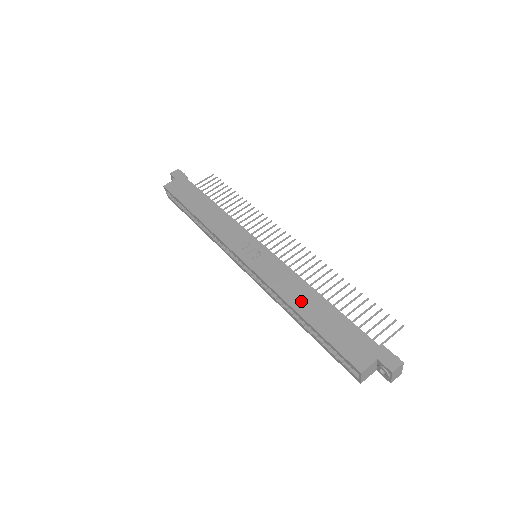
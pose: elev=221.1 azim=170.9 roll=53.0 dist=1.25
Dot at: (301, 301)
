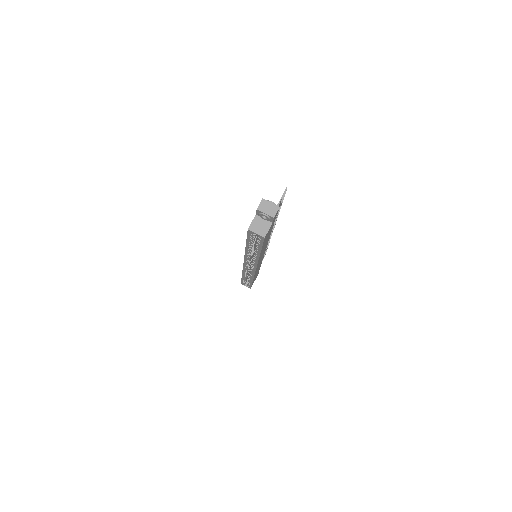
Dot at: occluded
